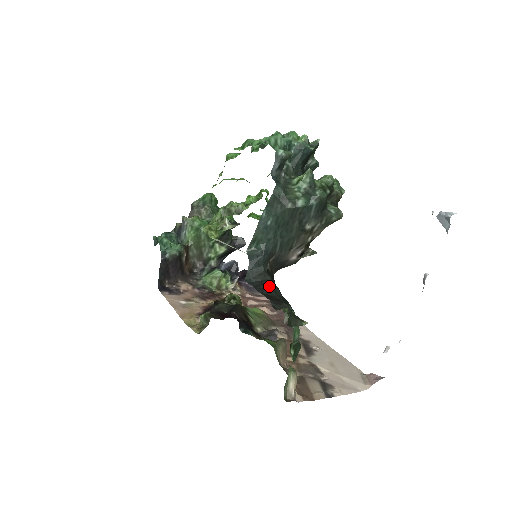
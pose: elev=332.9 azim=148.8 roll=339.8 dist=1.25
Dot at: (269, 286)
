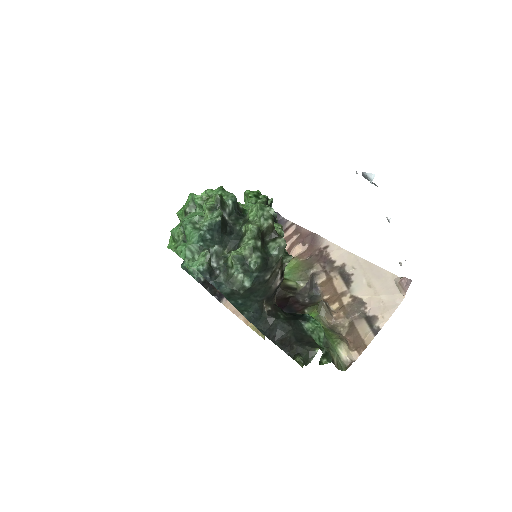
Dot at: (277, 330)
